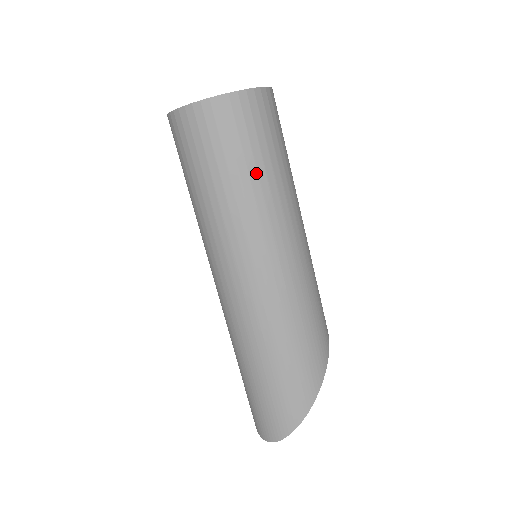
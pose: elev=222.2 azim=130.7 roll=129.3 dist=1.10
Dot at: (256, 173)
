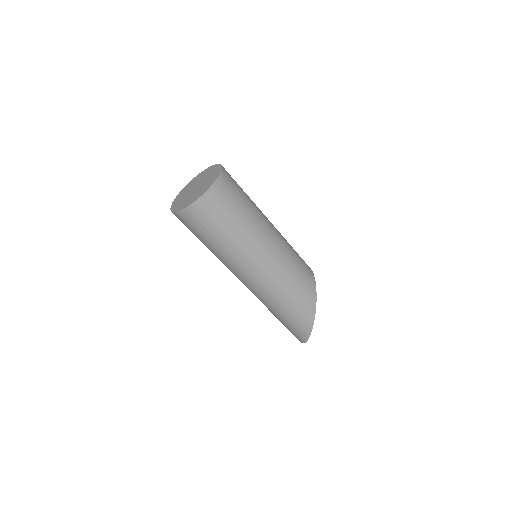
Dot at: (225, 236)
